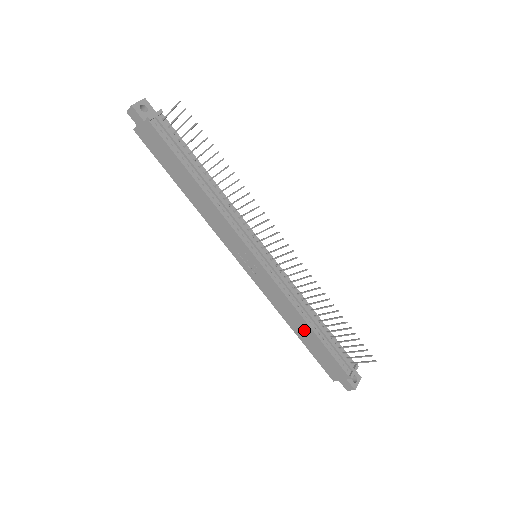
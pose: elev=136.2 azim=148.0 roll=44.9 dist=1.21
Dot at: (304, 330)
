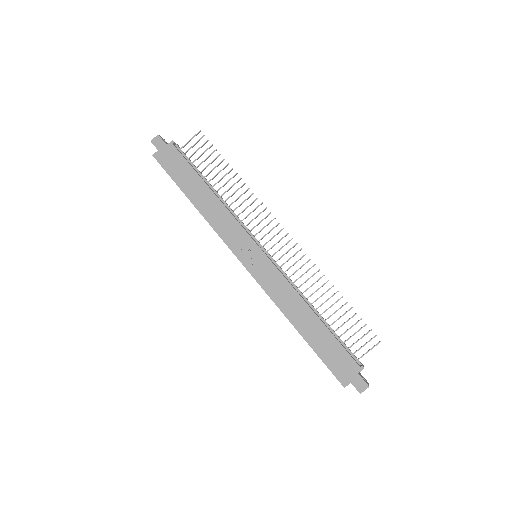
Dot at: (309, 322)
